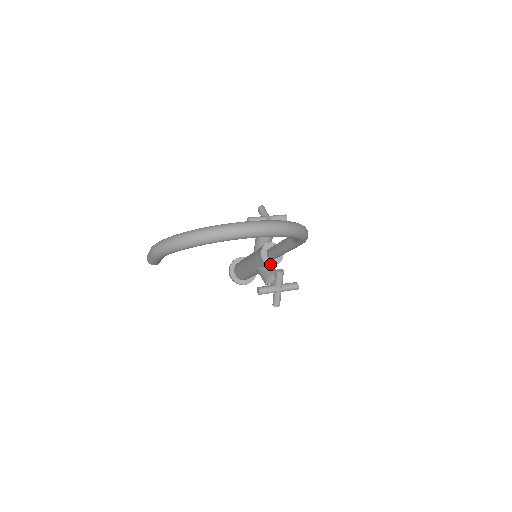
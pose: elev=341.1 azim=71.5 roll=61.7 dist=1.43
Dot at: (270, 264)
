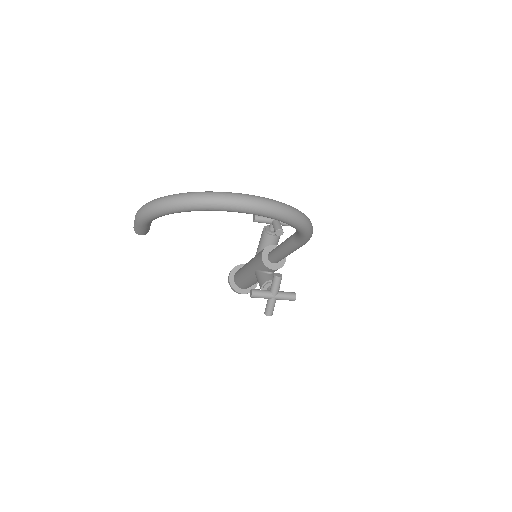
Dot at: (269, 267)
